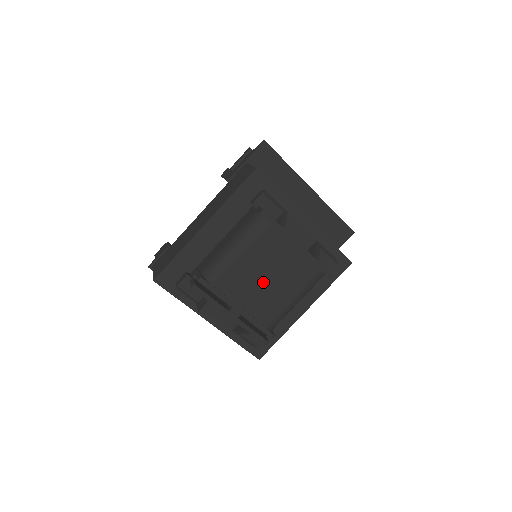
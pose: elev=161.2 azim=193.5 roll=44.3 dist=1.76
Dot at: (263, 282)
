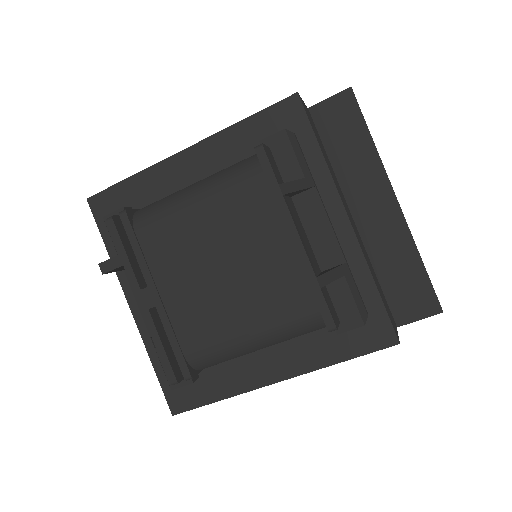
Dot at: (212, 271)
